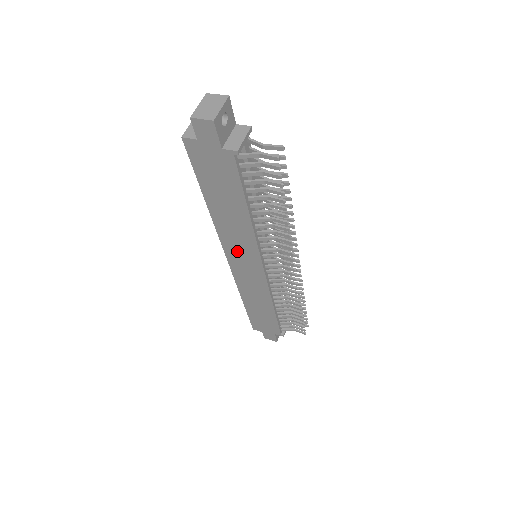
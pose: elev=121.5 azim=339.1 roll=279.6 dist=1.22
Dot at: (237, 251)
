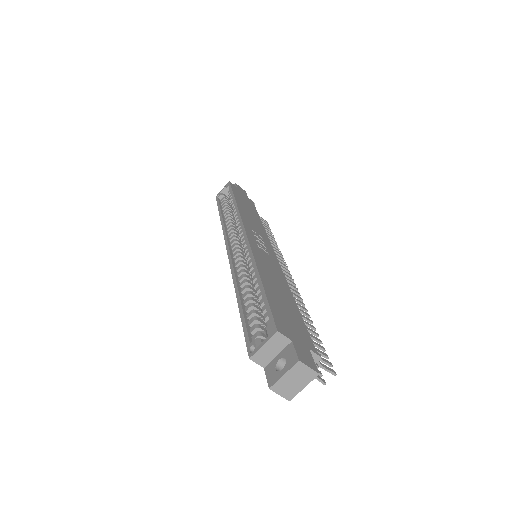
Dot at: occluded
